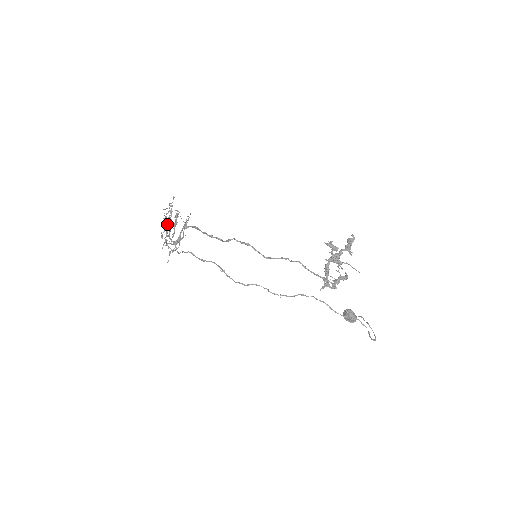
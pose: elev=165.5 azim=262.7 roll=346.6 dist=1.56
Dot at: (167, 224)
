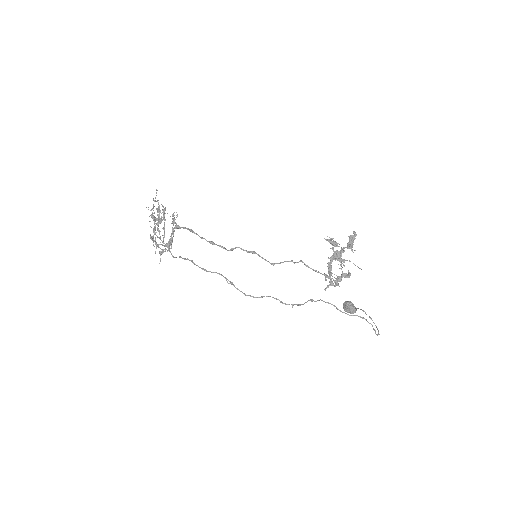
Dot at: occluded
